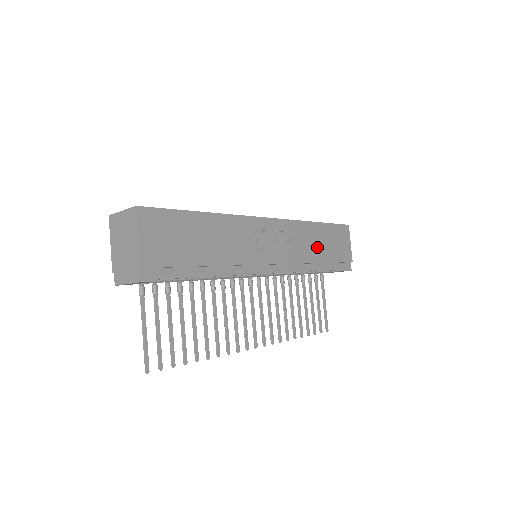
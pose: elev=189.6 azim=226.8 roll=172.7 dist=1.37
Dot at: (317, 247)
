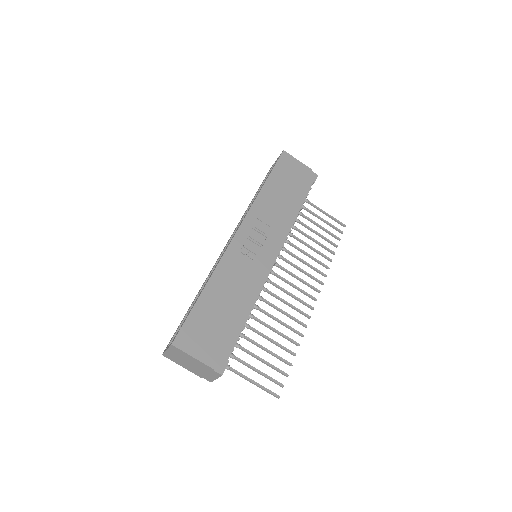
Dot at: (282, 199)
